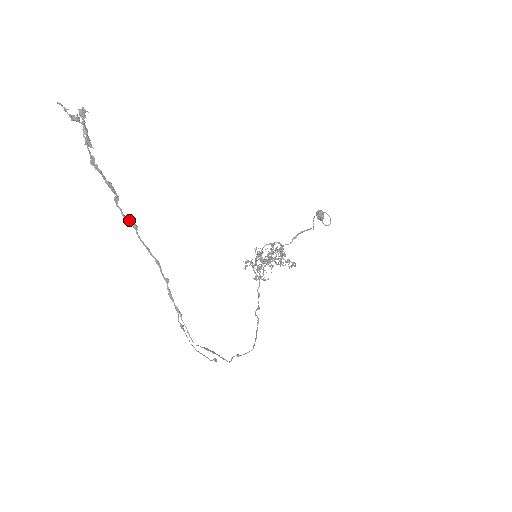
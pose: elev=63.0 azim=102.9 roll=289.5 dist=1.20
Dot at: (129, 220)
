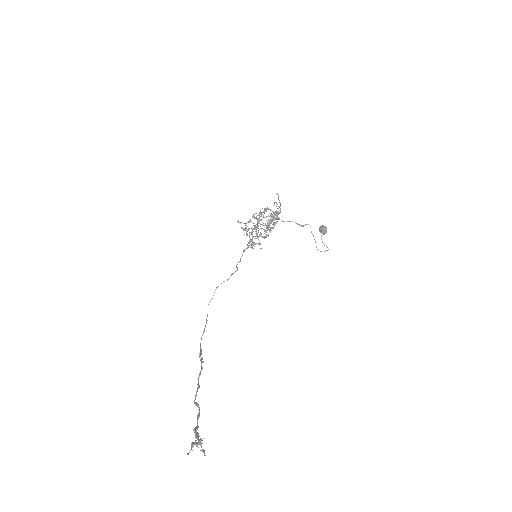
Dot at: occluded
